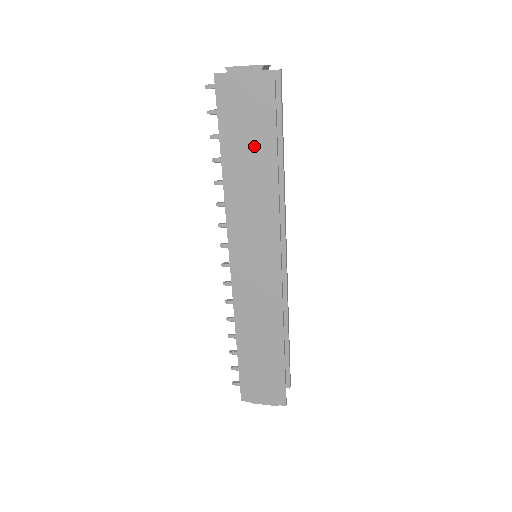
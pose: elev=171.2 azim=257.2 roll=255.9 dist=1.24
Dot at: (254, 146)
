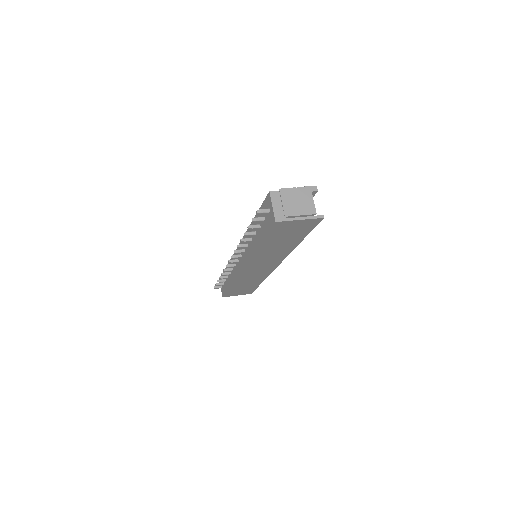
Dot at: (288, 240)
